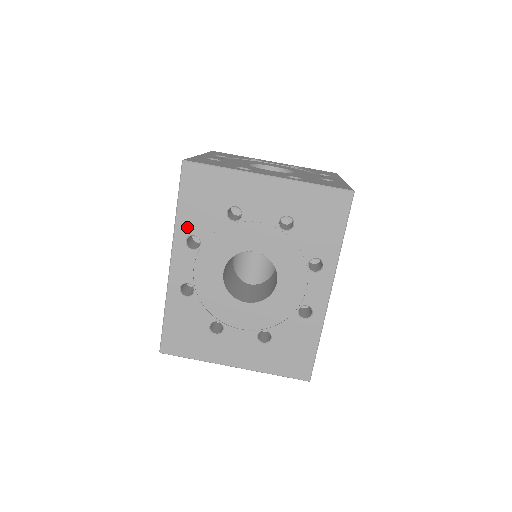
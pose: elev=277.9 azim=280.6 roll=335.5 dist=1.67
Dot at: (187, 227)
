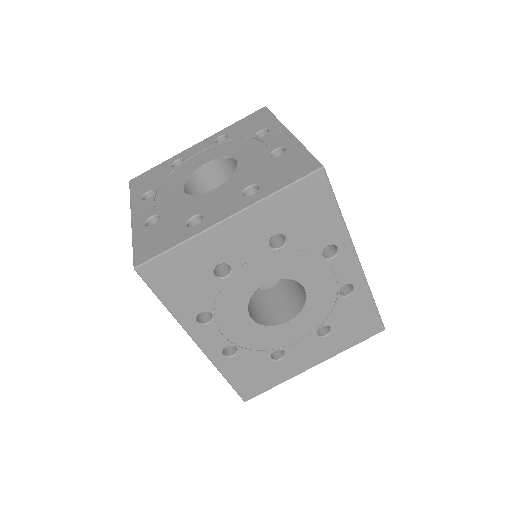
Dot at: (188, 312)
